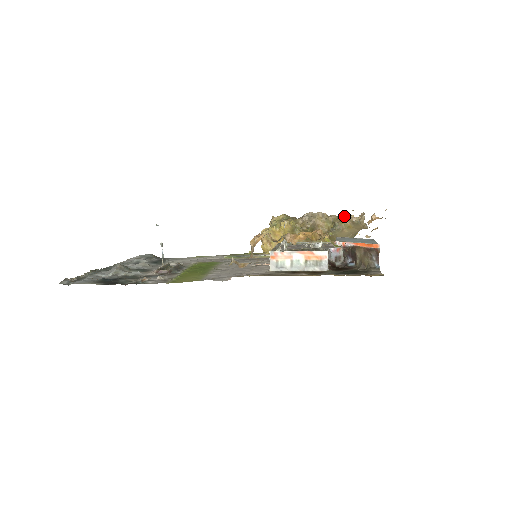
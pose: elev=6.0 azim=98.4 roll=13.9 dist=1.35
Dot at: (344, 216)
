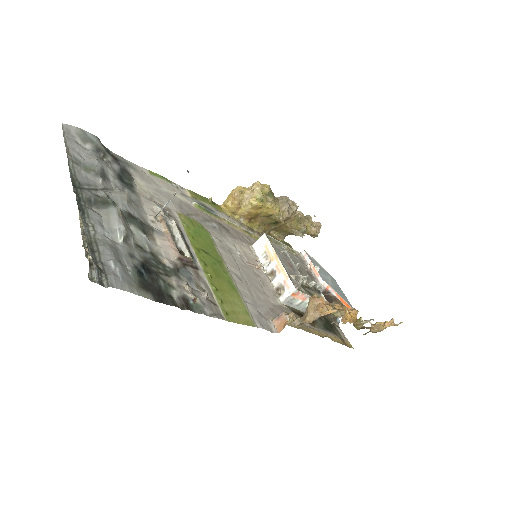
Dot at: (311, 222)
